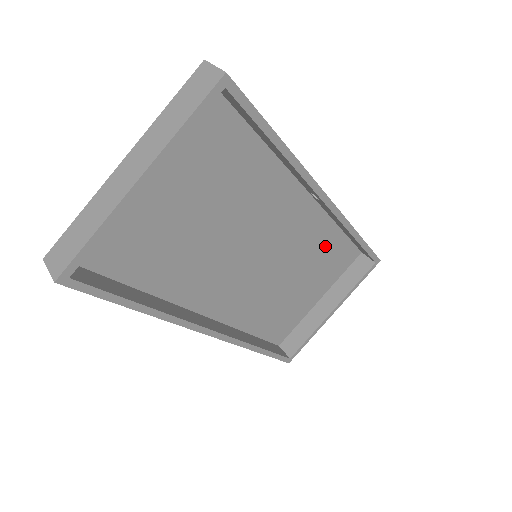
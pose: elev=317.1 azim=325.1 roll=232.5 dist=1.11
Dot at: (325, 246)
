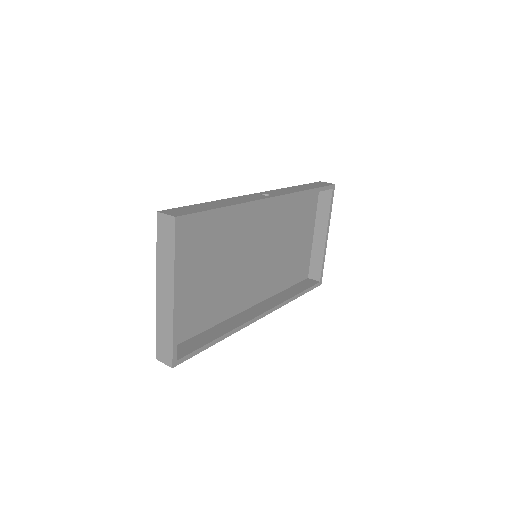
Dot at: (293, 209)
